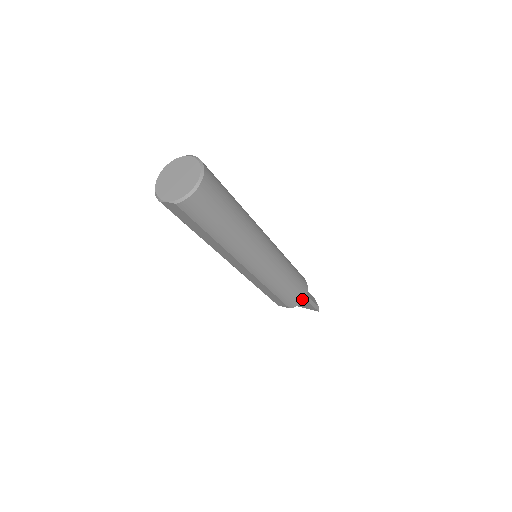
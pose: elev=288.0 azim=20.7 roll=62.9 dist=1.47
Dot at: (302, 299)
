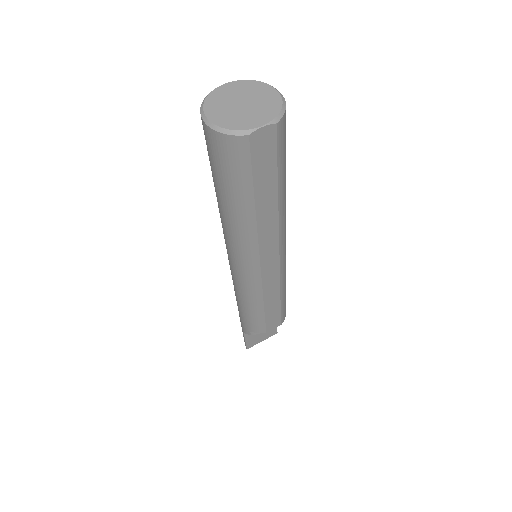
Dot at: occluded
